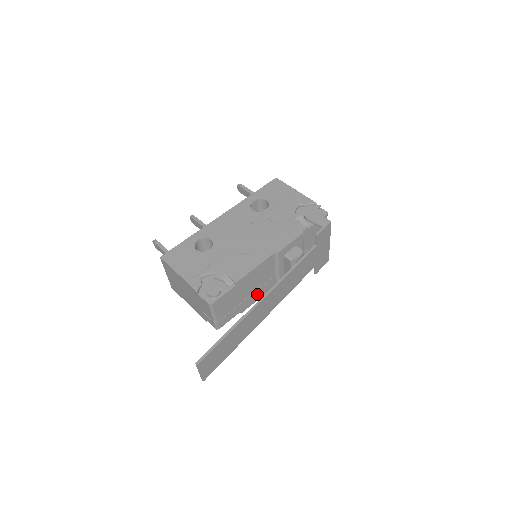
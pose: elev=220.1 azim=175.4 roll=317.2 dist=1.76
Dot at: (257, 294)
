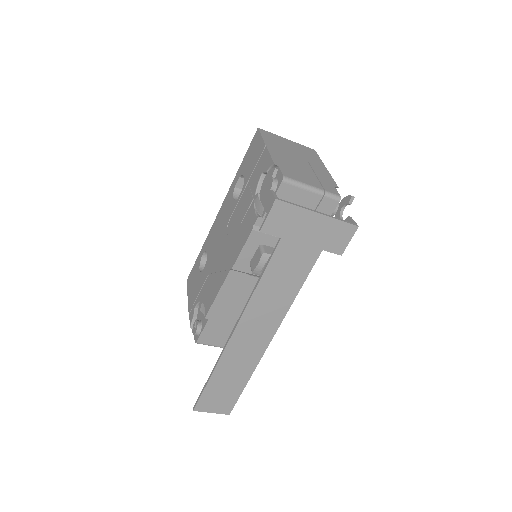
Dot at: occluded
